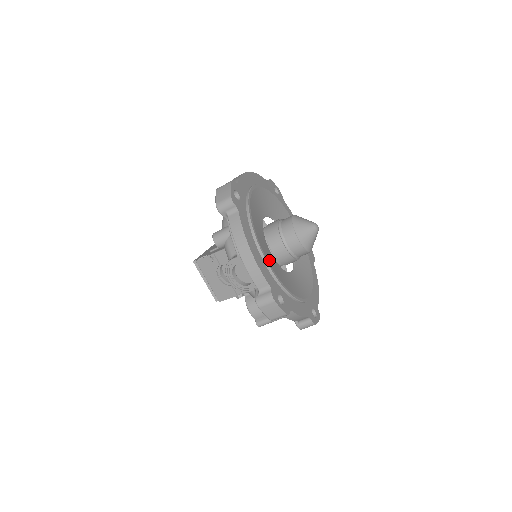
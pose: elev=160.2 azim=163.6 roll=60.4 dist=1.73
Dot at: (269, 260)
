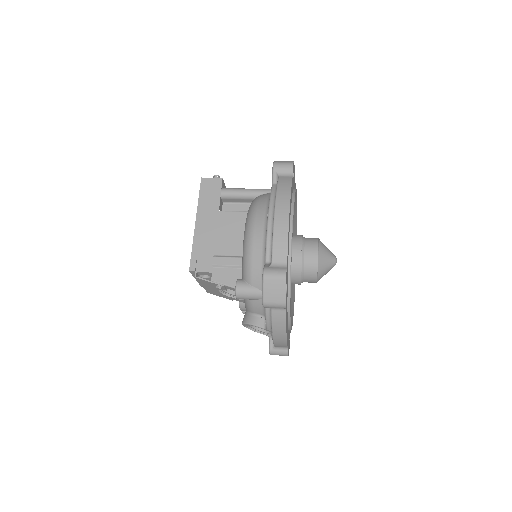
Dot at: occluded
